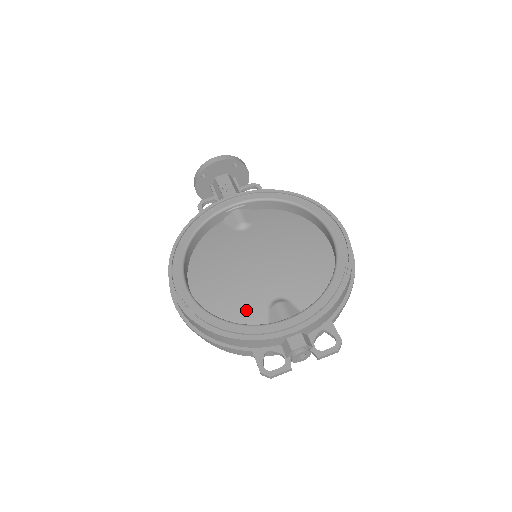
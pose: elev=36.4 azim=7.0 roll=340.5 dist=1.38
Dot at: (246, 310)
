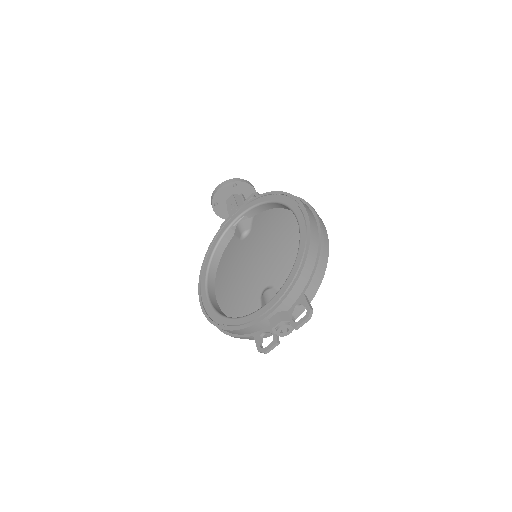
Dot at: (247, 304)
